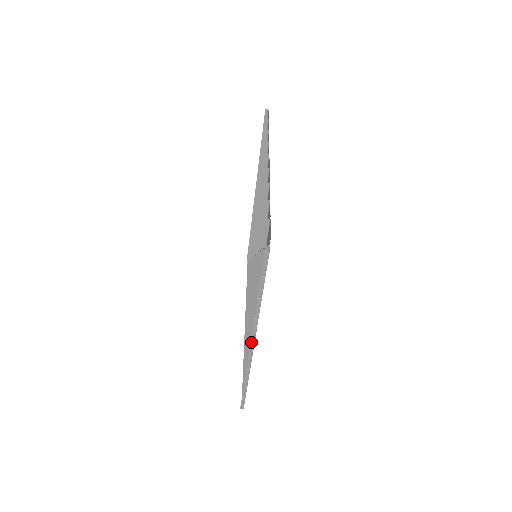
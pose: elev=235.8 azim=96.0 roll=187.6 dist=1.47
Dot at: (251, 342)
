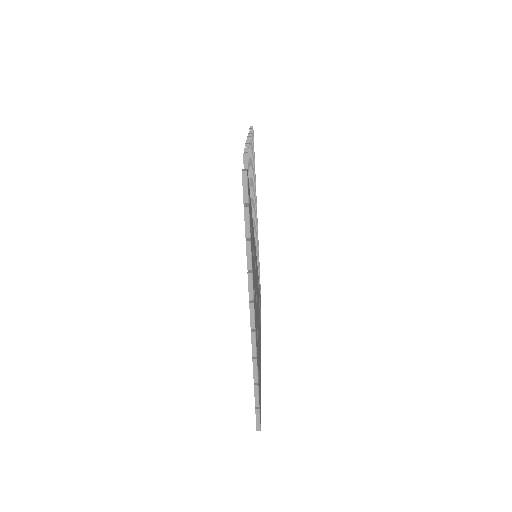
Dot at: (250, 312)
